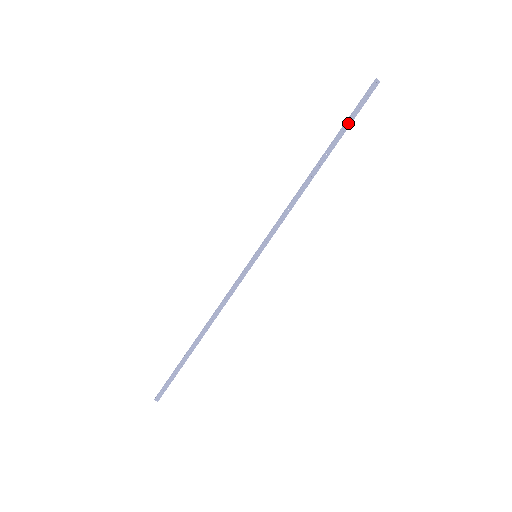
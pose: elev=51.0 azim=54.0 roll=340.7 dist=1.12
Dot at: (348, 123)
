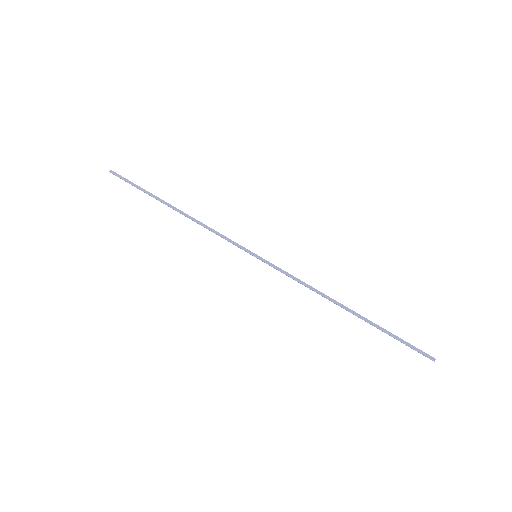
Dot at: occluded
